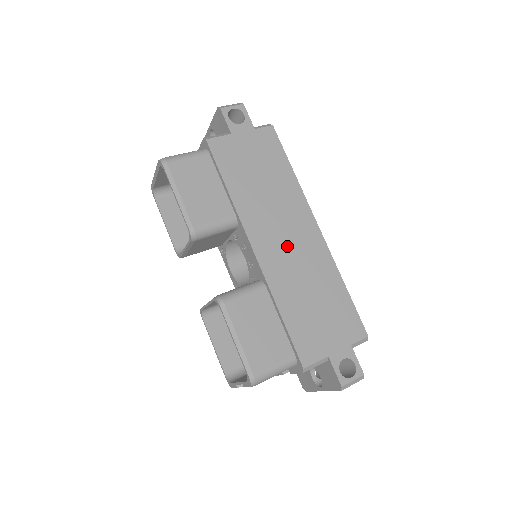
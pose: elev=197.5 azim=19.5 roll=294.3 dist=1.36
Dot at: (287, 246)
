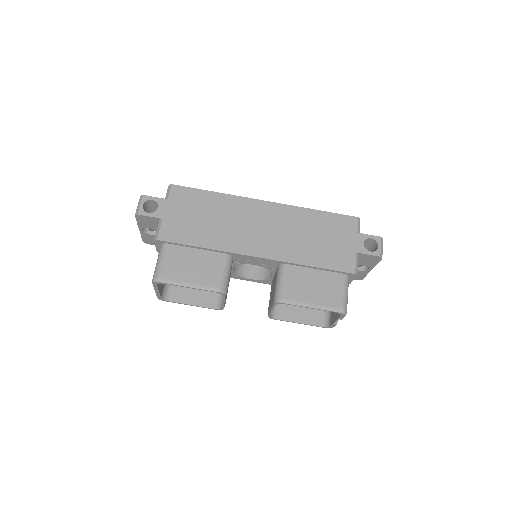
Dot at: (267, 232)
